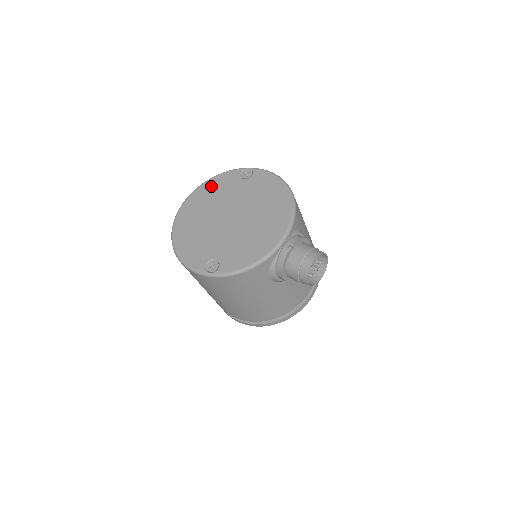
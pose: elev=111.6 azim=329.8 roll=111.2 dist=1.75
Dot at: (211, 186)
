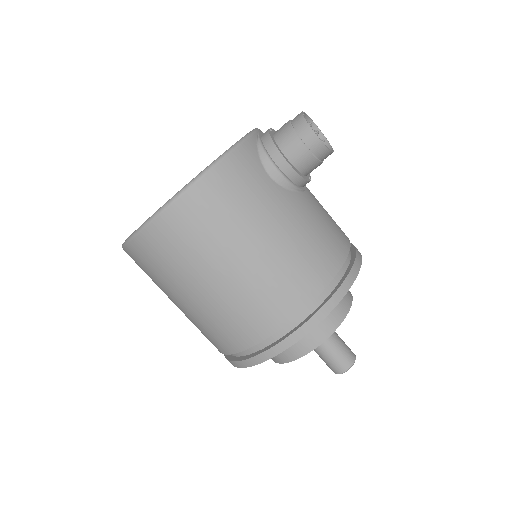
Dot at: occluded
